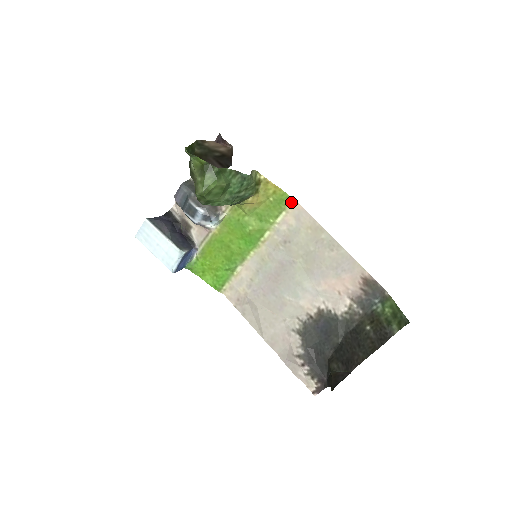
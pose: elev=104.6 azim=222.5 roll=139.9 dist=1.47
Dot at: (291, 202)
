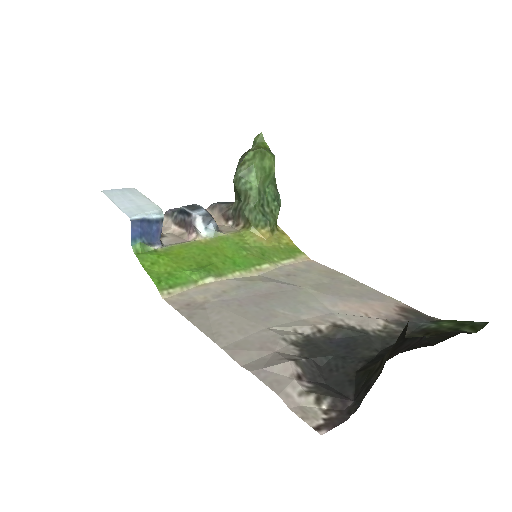
Dot at: (303, 256)
